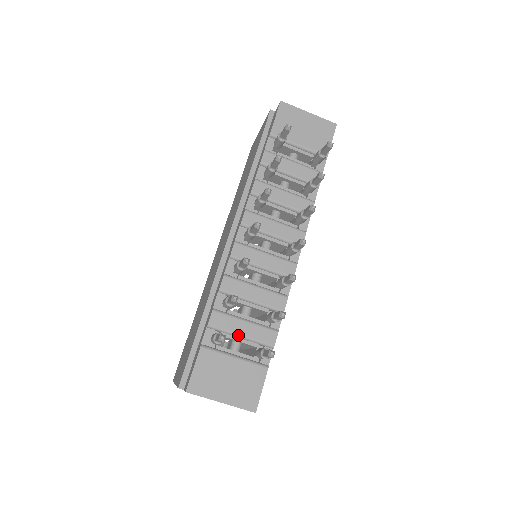
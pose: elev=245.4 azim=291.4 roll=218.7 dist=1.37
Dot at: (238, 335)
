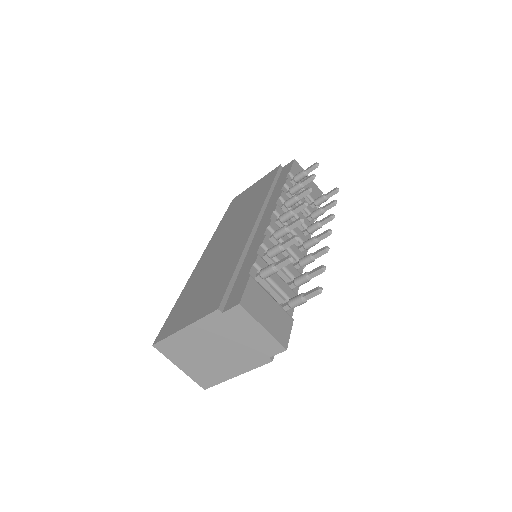
Dot at: (274, 283)
